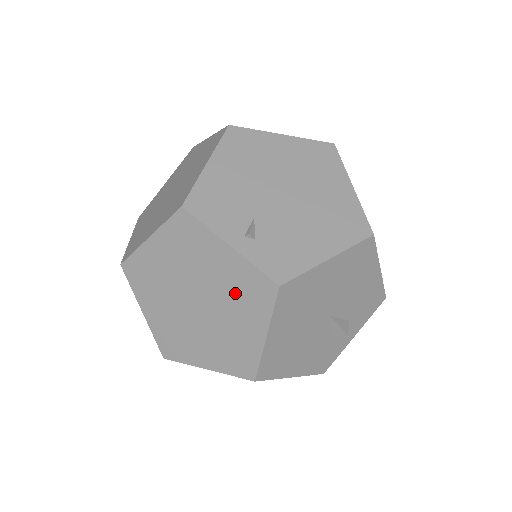
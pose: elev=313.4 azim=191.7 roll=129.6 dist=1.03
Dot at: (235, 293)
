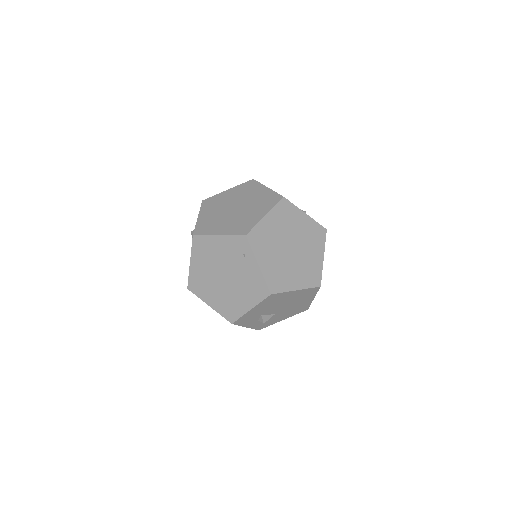
Dot at: (309, 238)
